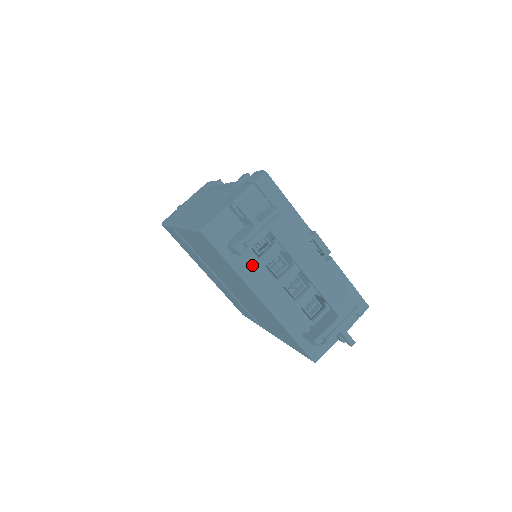
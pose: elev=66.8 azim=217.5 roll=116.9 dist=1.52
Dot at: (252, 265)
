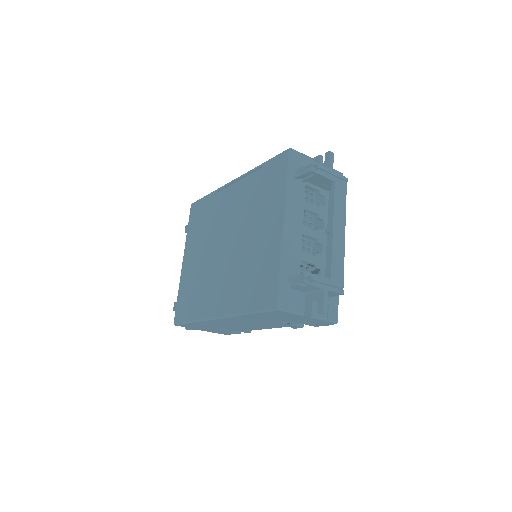
Dot at: (298, 198)
